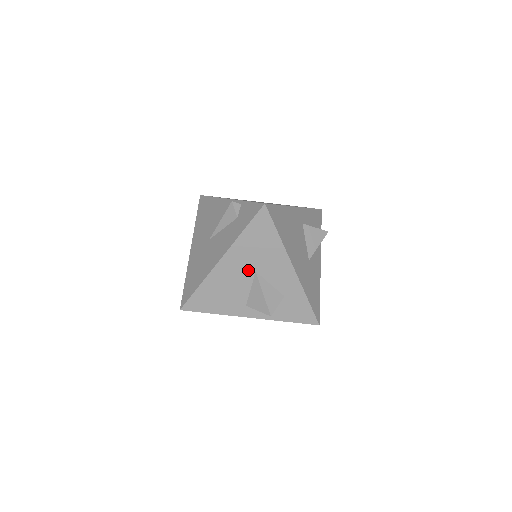
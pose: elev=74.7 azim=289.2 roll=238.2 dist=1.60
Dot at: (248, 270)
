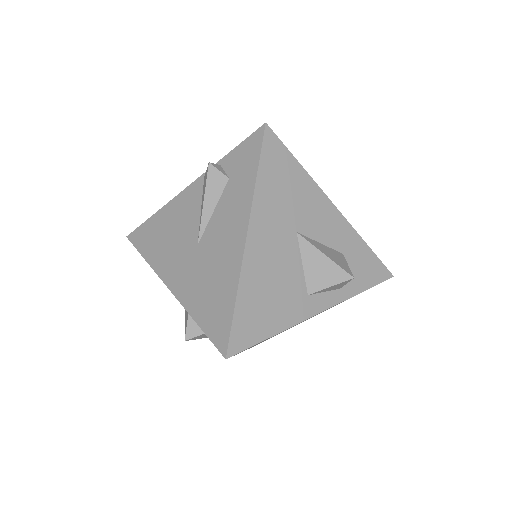
Dot at: (287, 235)
